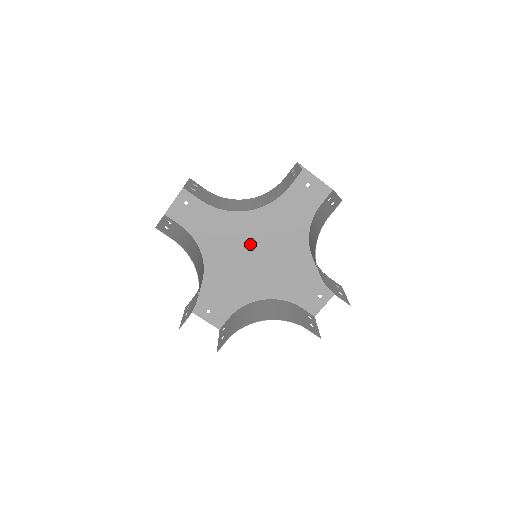
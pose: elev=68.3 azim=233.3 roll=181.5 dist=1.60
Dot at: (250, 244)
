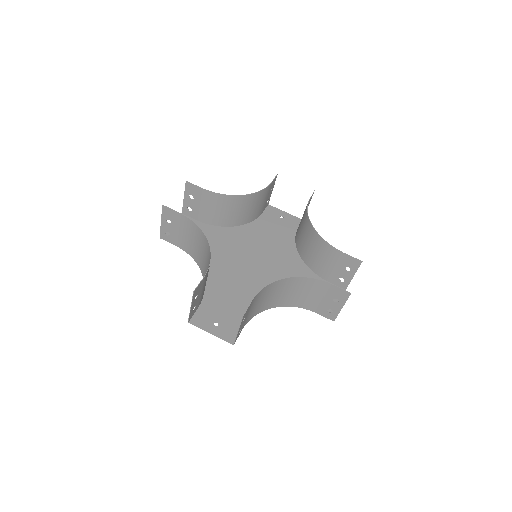
Dot at: (246, 258)
